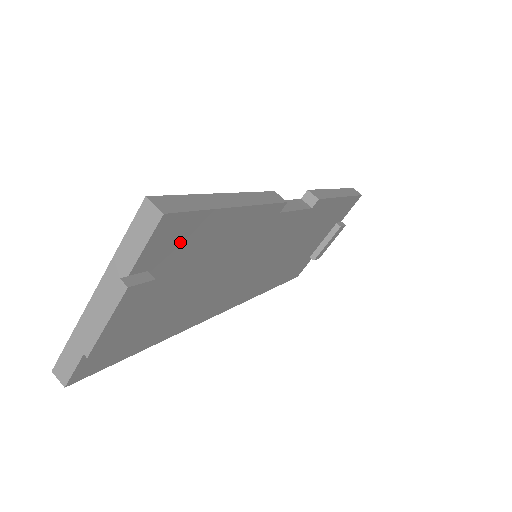
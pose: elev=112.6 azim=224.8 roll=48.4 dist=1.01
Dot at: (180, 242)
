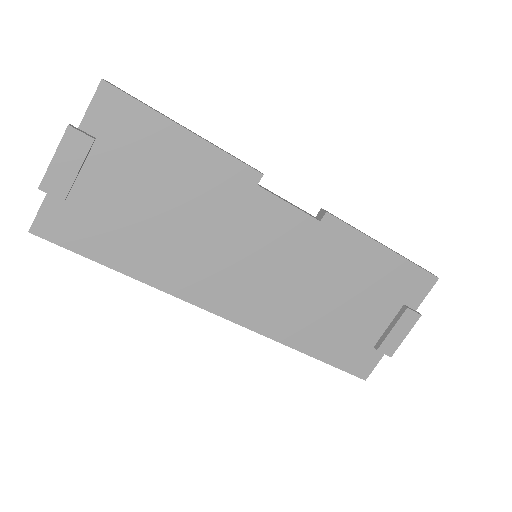
Dot at: (126, 127)
